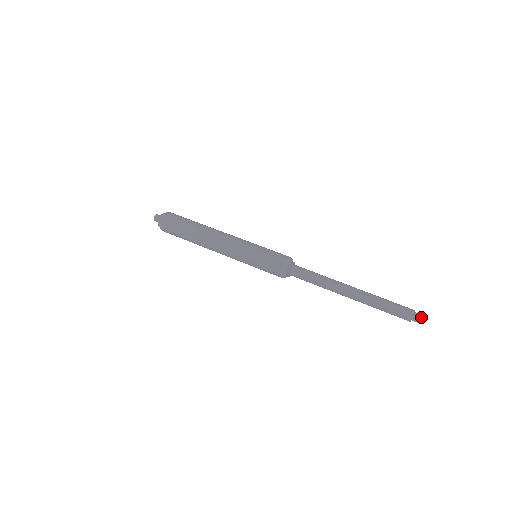
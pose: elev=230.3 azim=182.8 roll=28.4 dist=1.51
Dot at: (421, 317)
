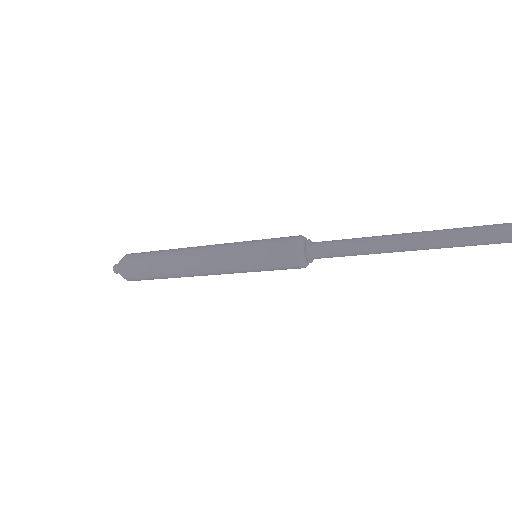
Dot at: out of frame
